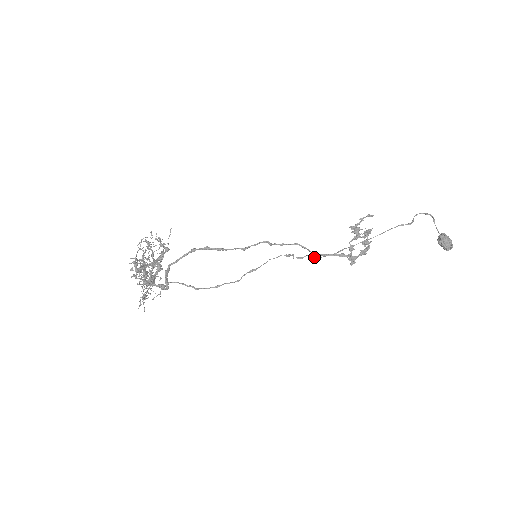
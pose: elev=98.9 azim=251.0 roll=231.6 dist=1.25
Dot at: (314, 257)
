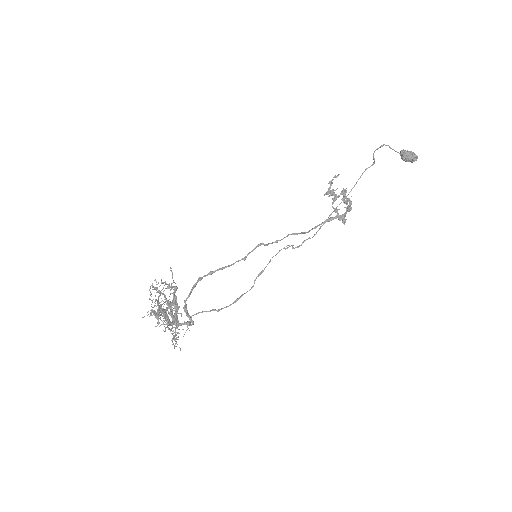
Dot at: (310, 238)
